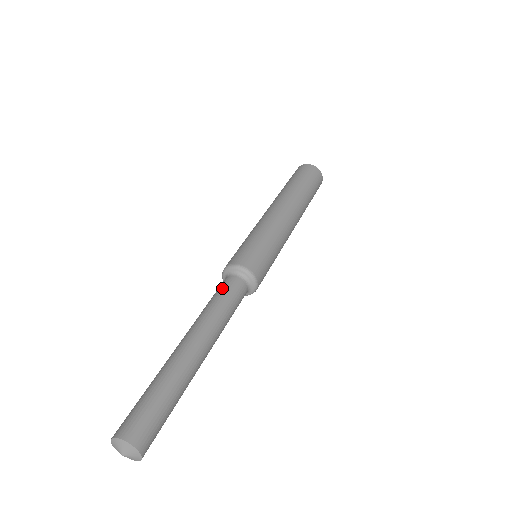
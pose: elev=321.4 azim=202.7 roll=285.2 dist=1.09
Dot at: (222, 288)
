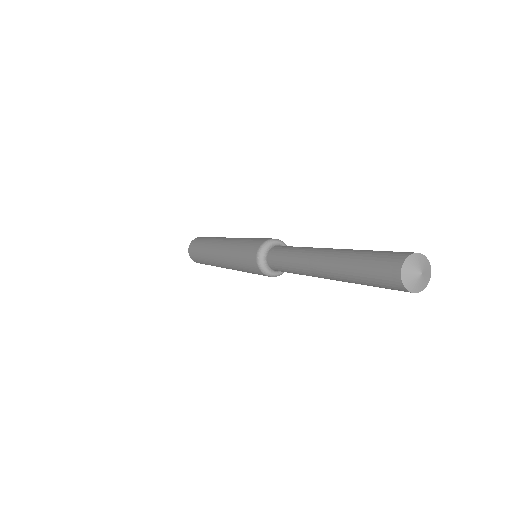
Dot at: (286, 246)
